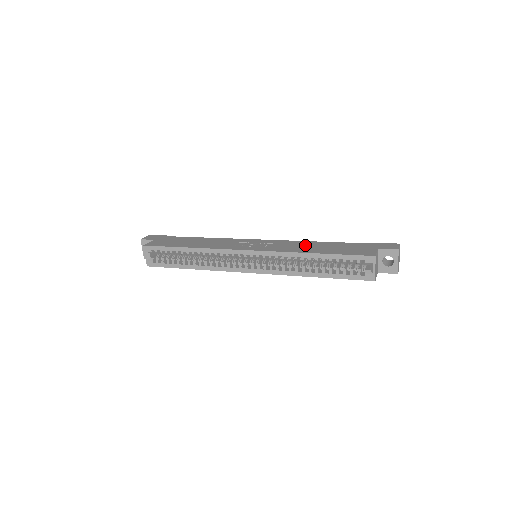
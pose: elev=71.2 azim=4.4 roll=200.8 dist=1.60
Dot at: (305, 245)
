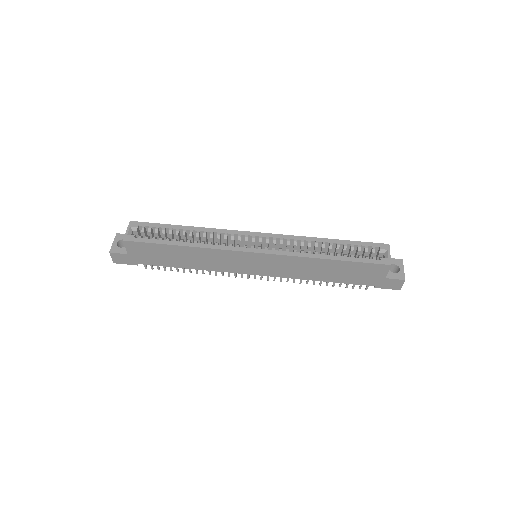
Dot at: occluded
